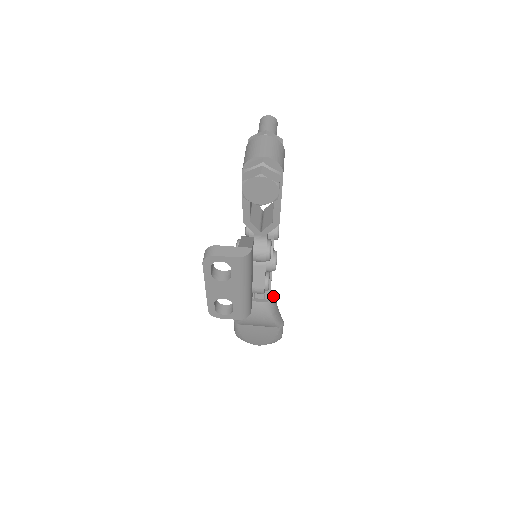
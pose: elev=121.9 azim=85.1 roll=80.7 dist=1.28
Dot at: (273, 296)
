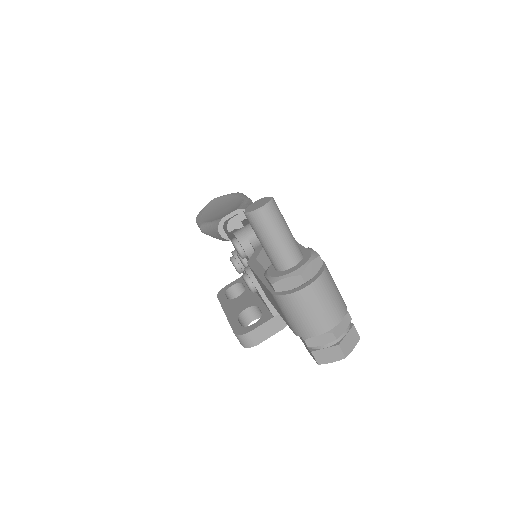
Dot at: occluded
